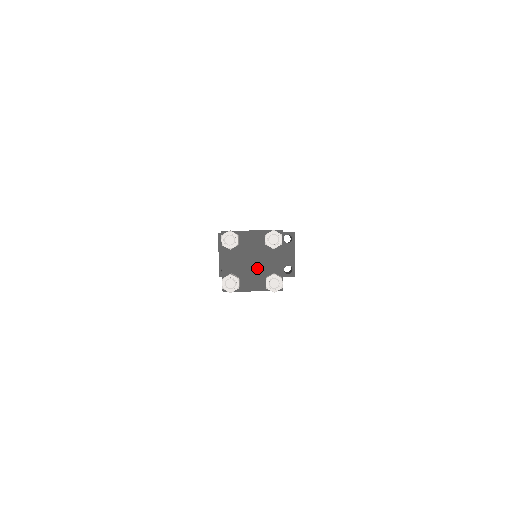
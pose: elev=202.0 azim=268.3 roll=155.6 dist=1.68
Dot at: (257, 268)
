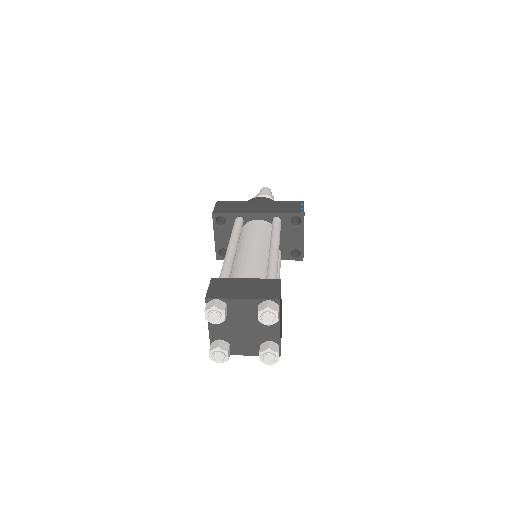
Dot at: (250, 335)
